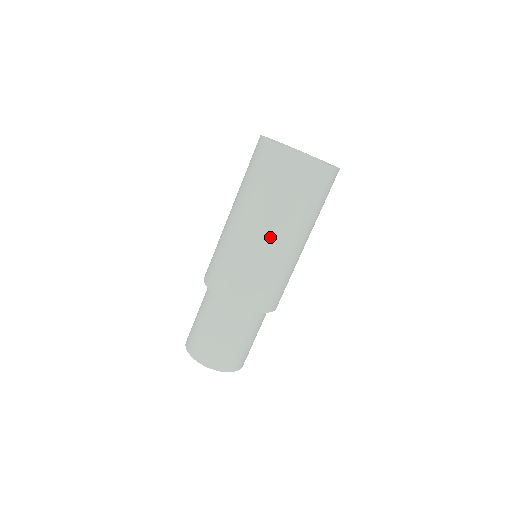
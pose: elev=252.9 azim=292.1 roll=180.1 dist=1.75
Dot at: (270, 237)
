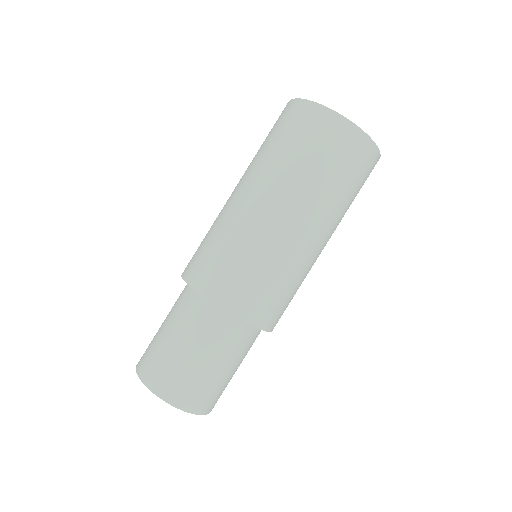
Dot at: (313, 236)
